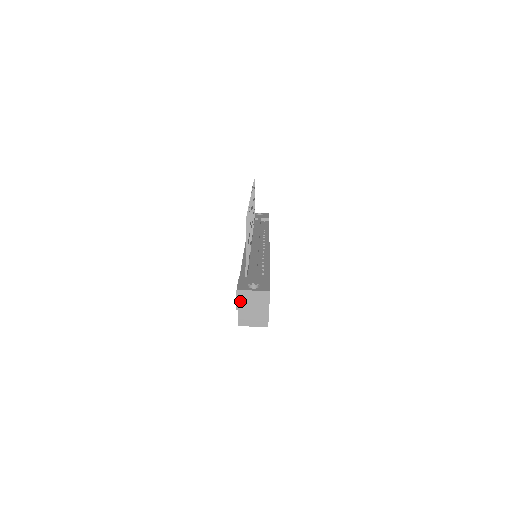
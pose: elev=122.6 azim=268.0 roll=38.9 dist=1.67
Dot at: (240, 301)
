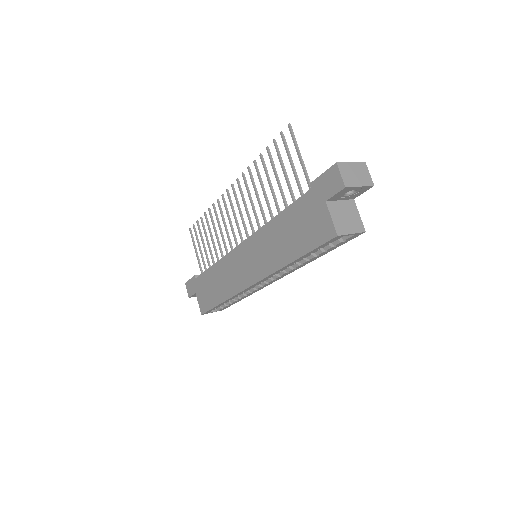
Dot at: (344, 176)
